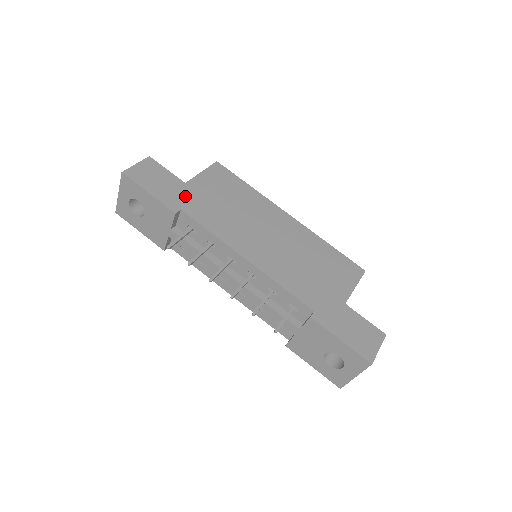
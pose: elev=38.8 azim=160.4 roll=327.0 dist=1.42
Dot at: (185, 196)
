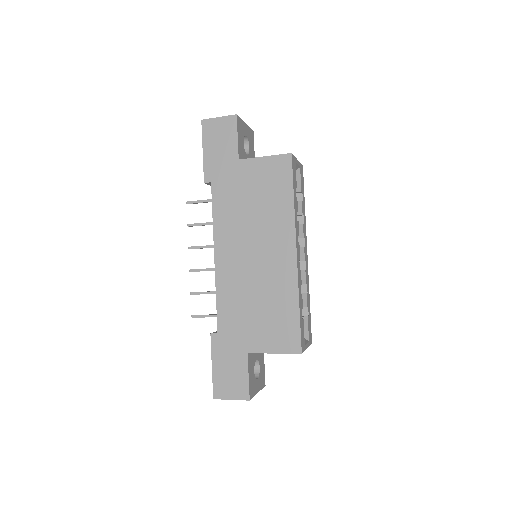
Dot at: (226, 172)
